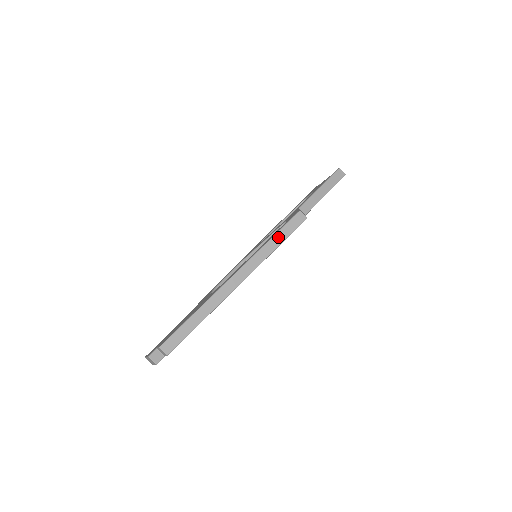
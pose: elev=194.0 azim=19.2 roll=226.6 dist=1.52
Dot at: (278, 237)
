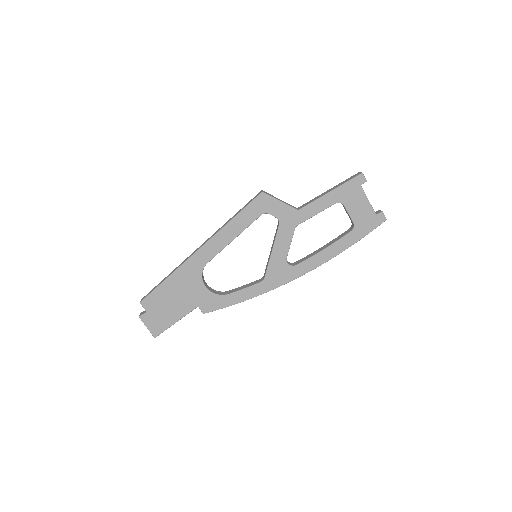
Dot at: (238, 212)
